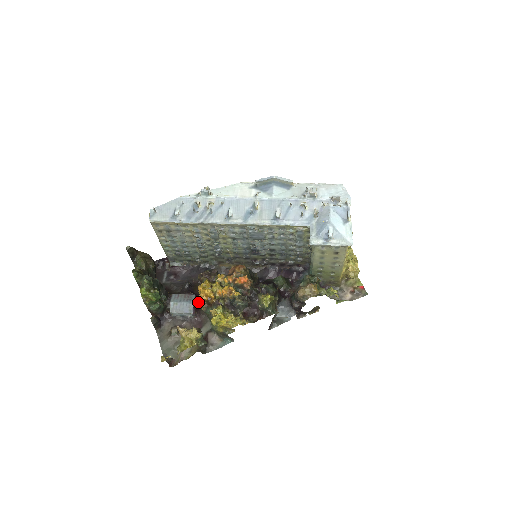
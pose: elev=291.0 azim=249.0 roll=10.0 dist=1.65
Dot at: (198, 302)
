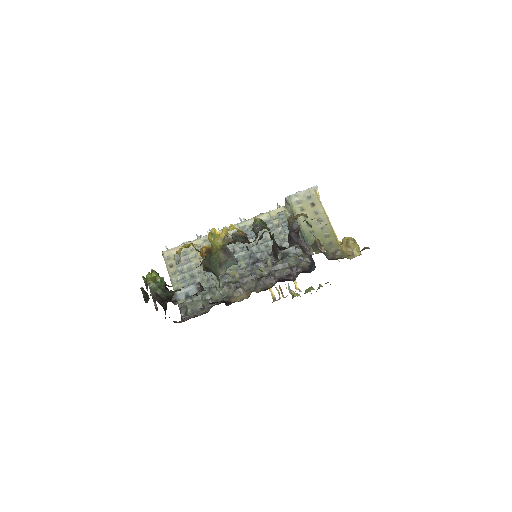
Dot at: occluded
